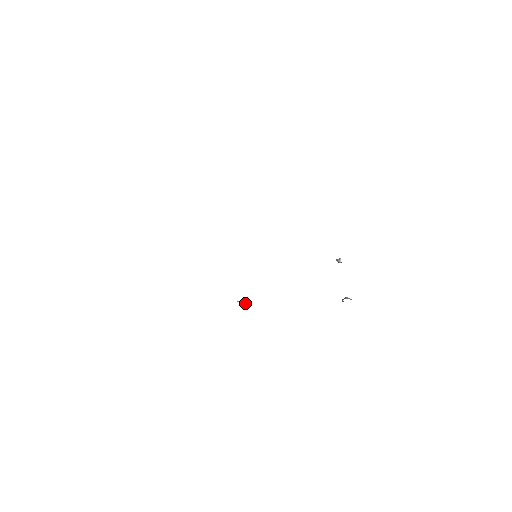
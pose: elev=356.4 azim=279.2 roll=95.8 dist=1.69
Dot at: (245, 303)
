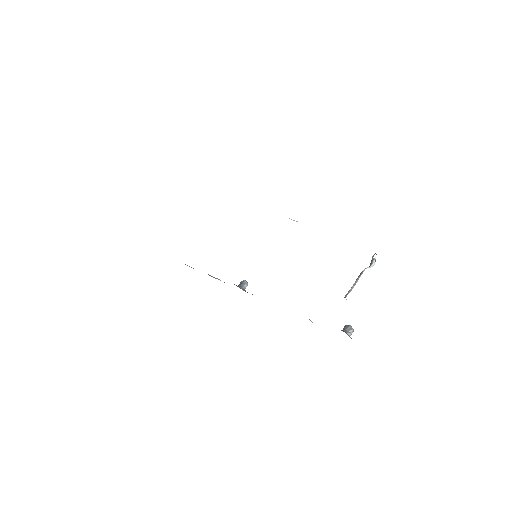
Dot at: (247, 282)
